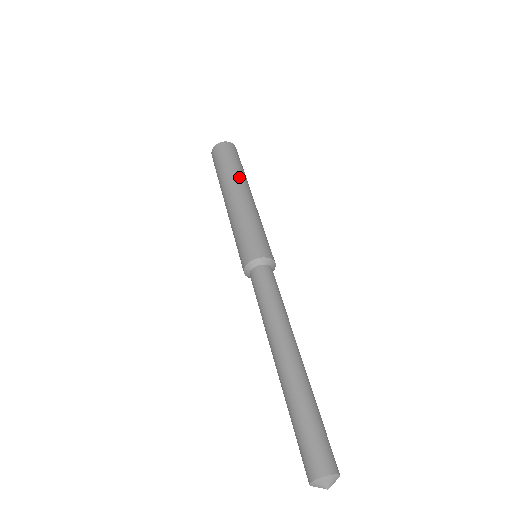
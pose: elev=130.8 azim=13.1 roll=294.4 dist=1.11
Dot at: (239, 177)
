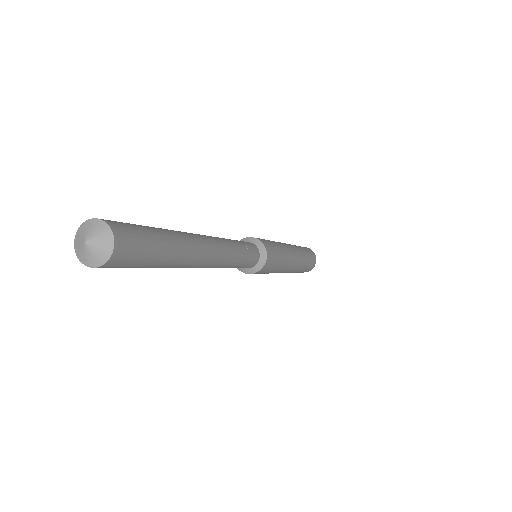
Dot at: occluded
